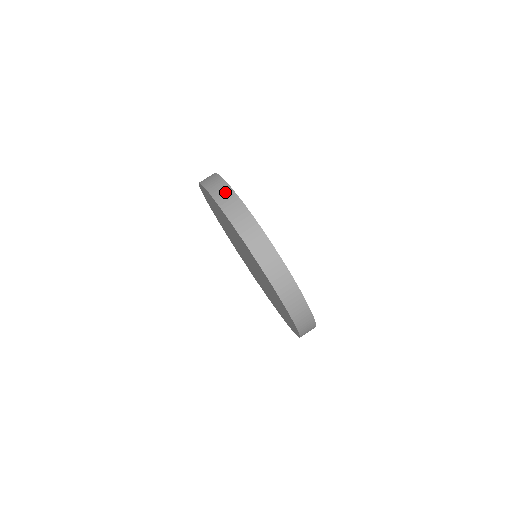
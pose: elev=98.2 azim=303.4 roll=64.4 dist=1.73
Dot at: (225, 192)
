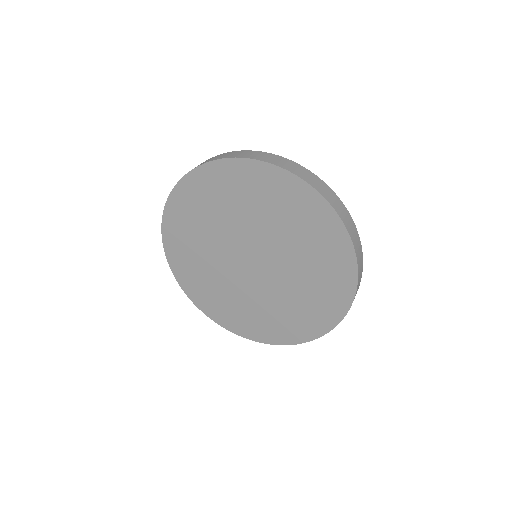
Dot at: (211, 158)
